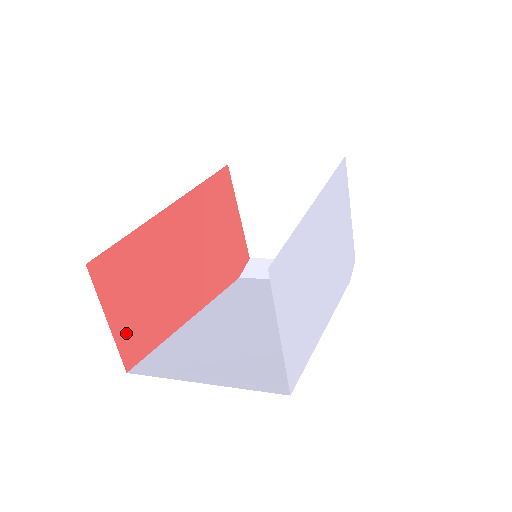
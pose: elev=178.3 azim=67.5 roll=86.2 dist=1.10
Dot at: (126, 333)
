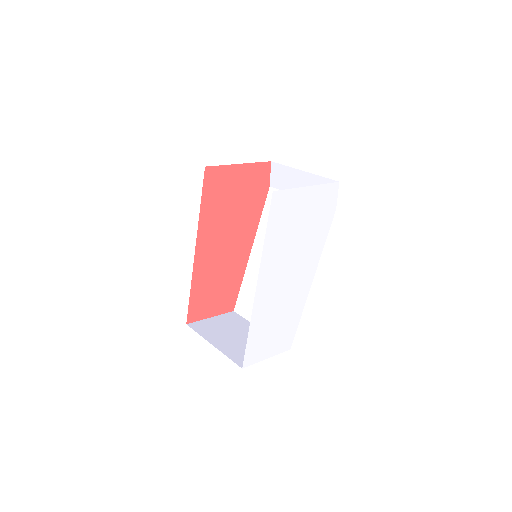
Dot at: (222, 307)
